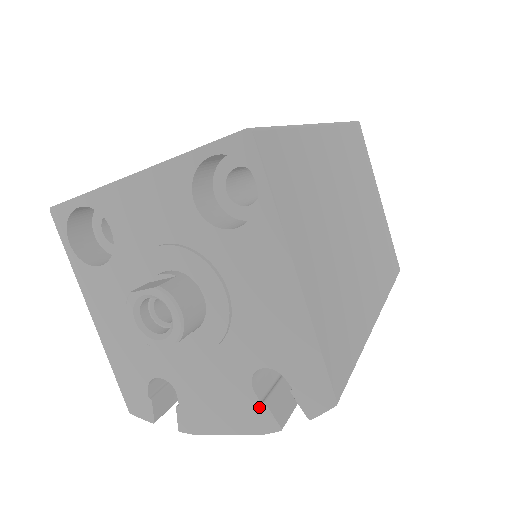
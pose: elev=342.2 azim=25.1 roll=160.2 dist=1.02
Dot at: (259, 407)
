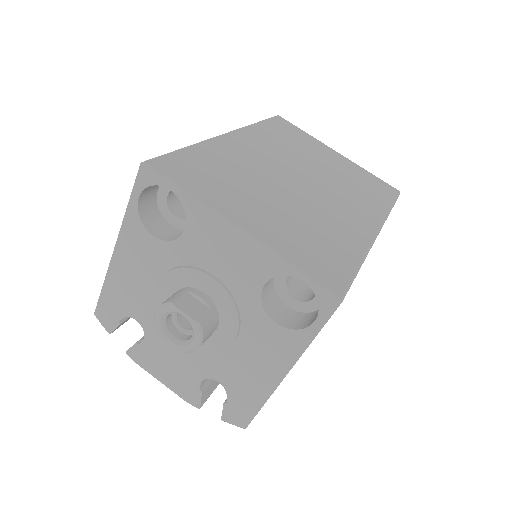
Dot at: (196, 391)
